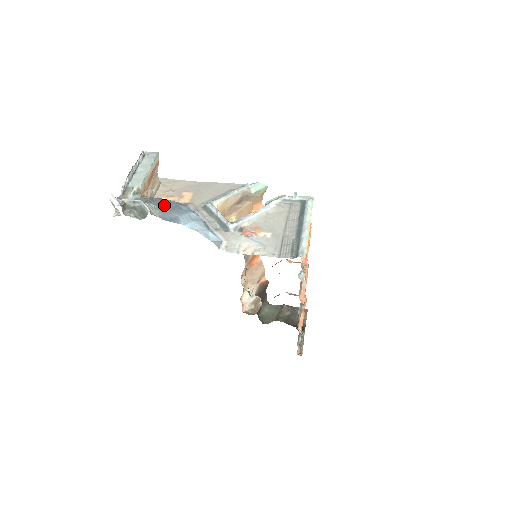
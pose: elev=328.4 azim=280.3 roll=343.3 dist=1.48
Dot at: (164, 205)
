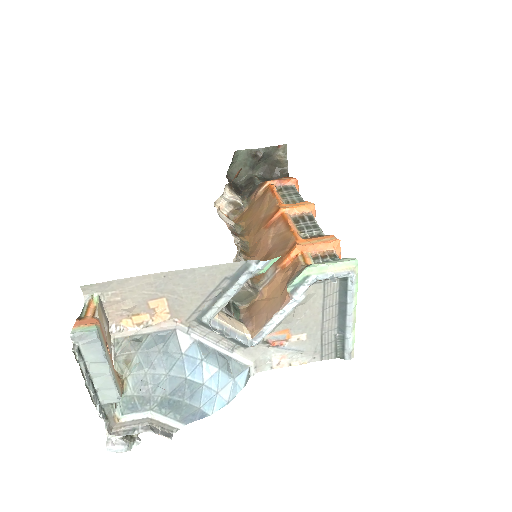
Dot at: (169, 398)
